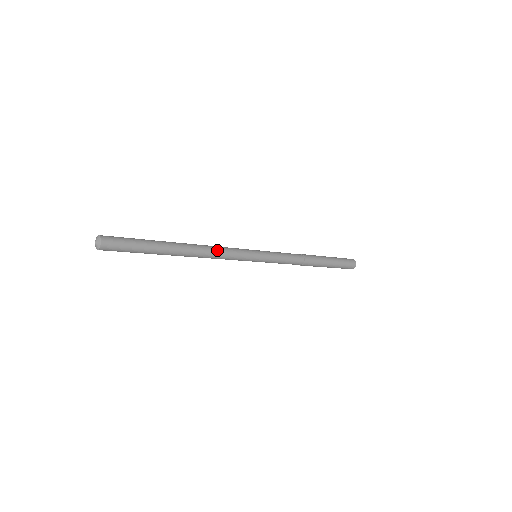
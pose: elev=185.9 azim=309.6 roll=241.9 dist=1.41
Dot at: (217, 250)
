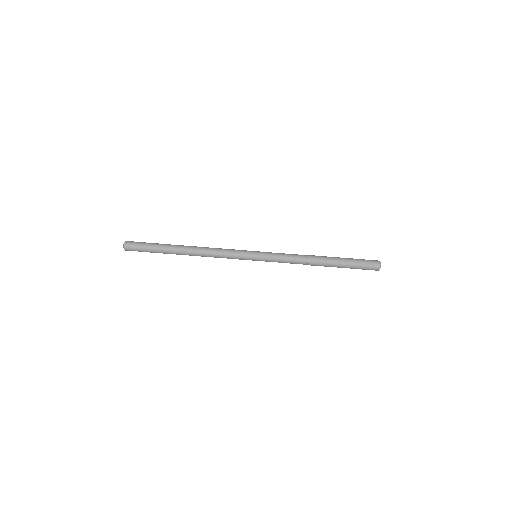
Dot at: (214, 249)
